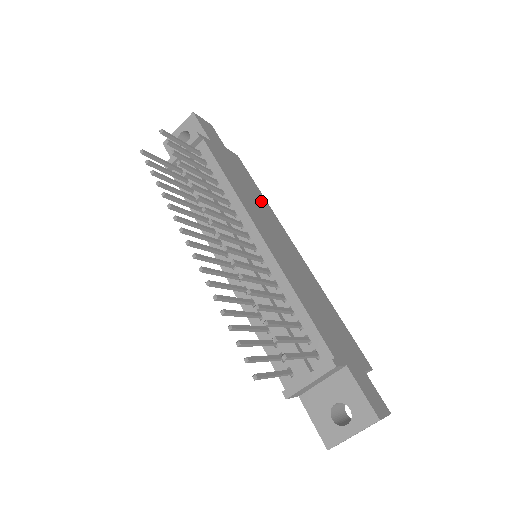
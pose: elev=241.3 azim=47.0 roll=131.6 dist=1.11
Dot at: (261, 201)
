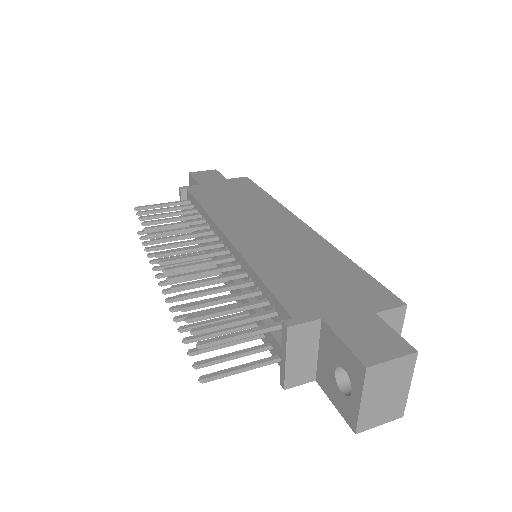
Dot at: (259, 202)
